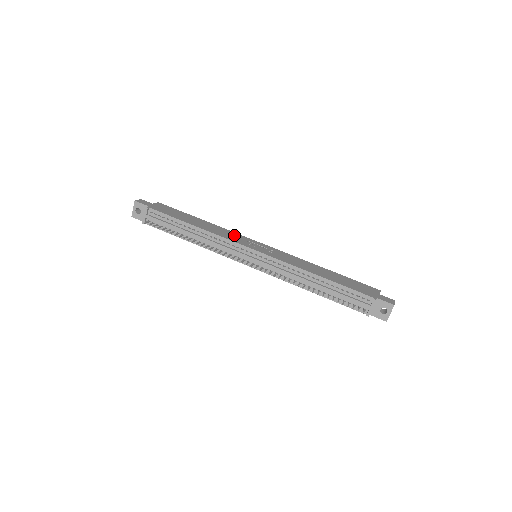
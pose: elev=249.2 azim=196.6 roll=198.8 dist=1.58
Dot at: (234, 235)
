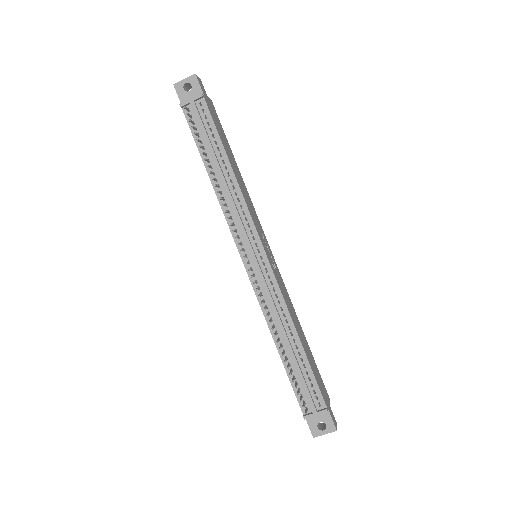
Dot at: (255, 214)
